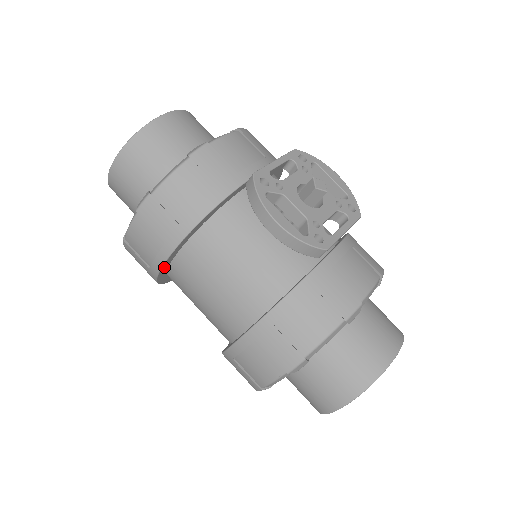
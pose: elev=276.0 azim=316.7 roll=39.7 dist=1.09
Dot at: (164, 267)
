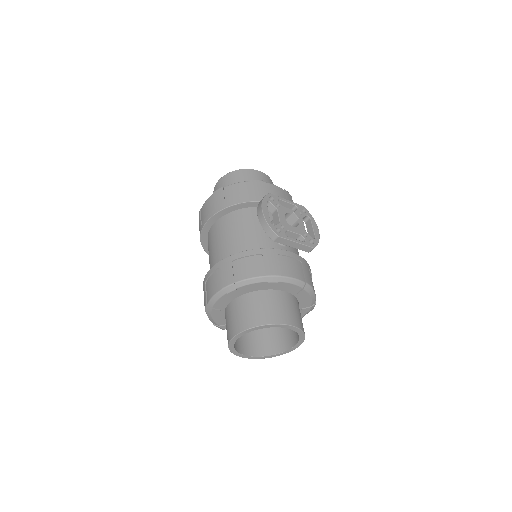
Dot at: (207, 225)
